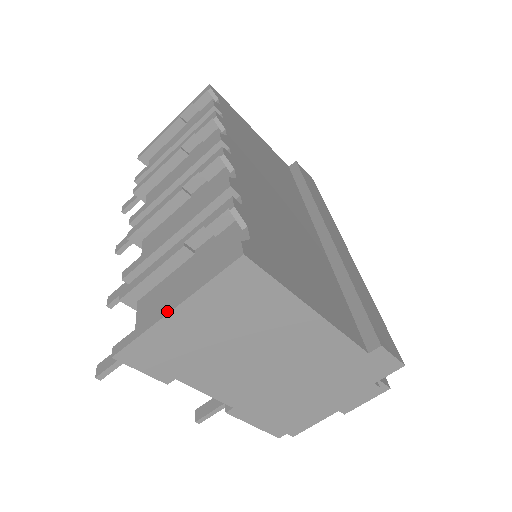
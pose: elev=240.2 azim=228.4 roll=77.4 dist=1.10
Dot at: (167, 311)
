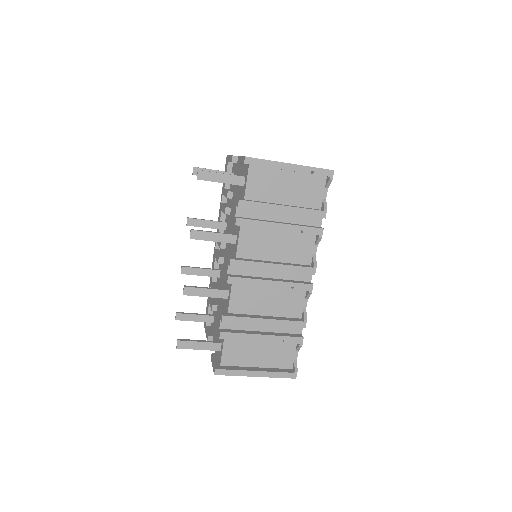
Dot at: (253, 375)
